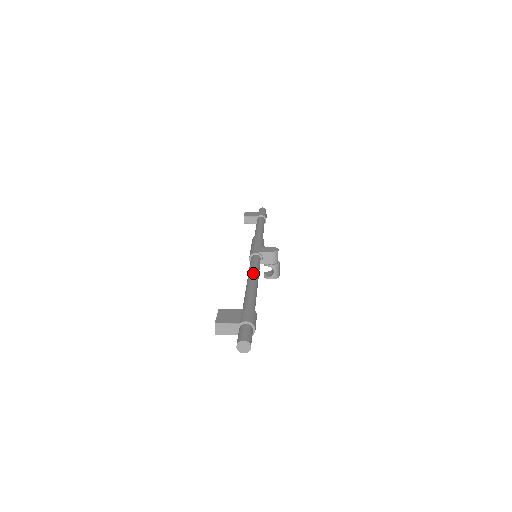
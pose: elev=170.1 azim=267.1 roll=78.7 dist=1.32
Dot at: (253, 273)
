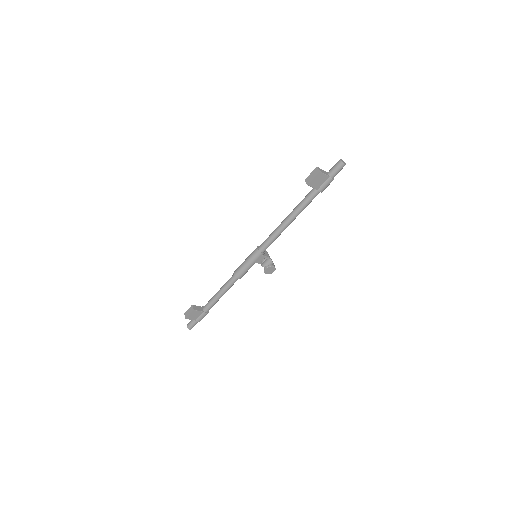
Dot at: occluded
